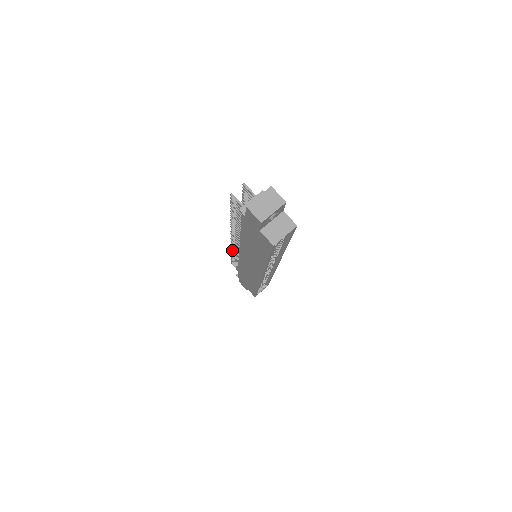
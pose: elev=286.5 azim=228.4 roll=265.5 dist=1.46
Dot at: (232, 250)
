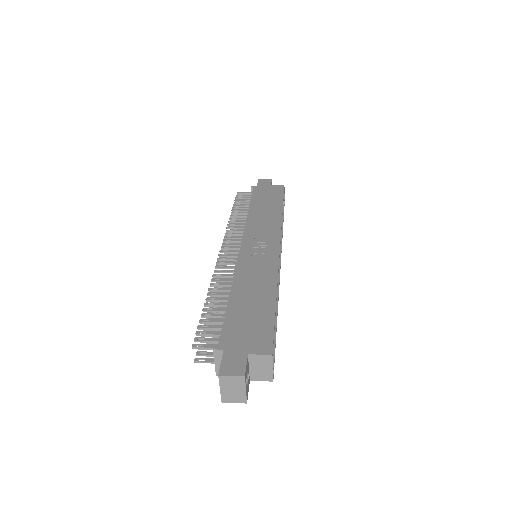
Dot at: occluded
